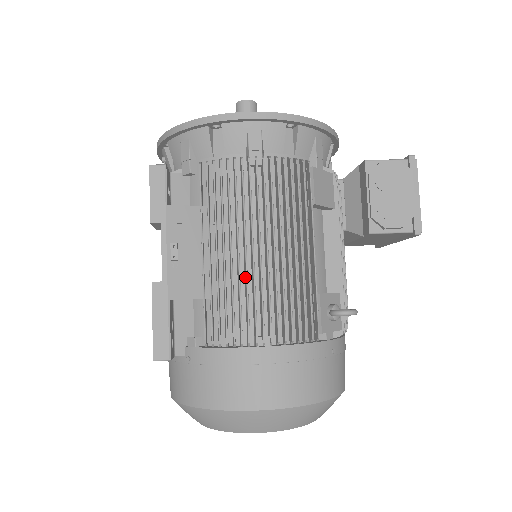
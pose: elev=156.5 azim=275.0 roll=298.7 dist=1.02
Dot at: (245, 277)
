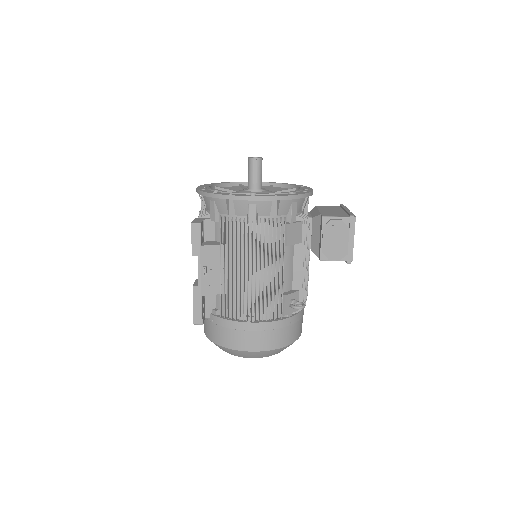
Dot at: (243, 287)
